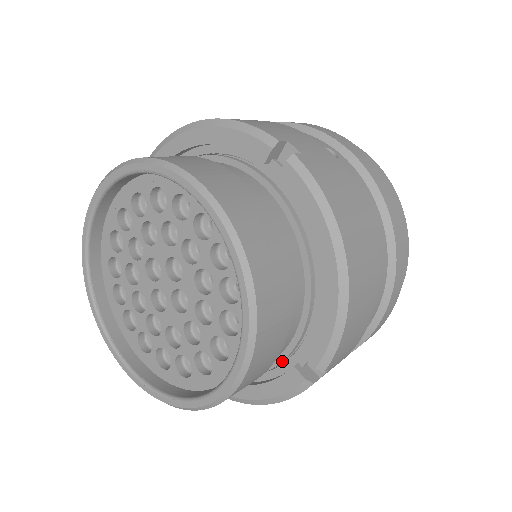
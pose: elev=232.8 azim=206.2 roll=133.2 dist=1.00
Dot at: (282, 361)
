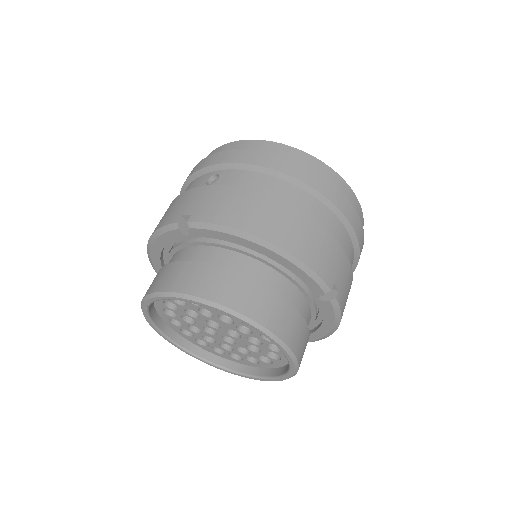
Dot at: (312, 303)
